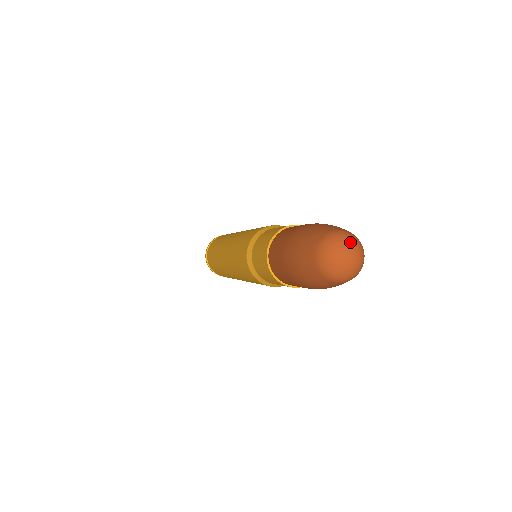
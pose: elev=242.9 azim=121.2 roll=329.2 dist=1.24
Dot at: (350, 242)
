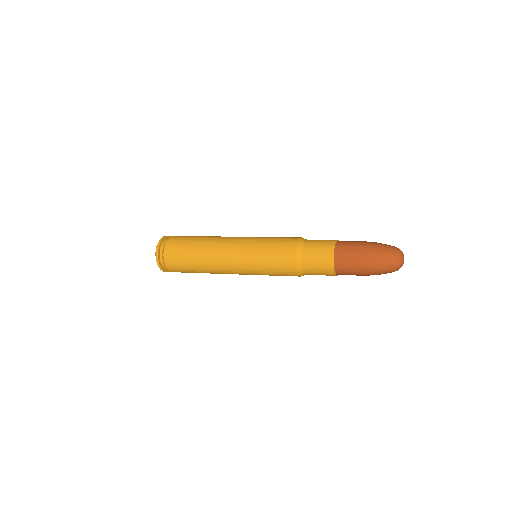
Dot at: occluded
